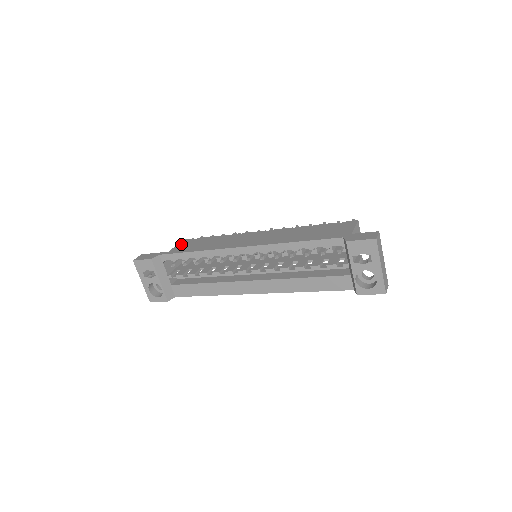
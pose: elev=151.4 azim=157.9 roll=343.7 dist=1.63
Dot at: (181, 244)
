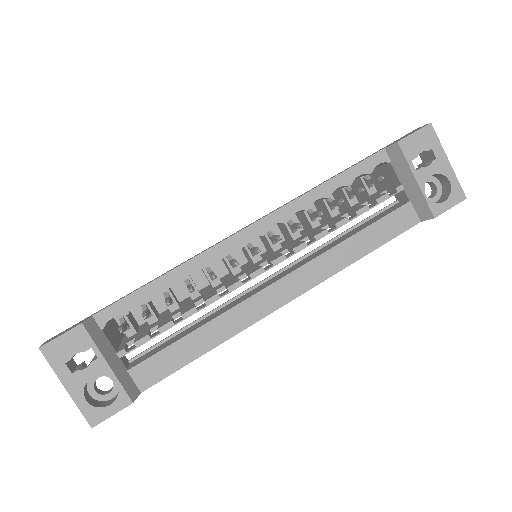
Dot at: occluded
